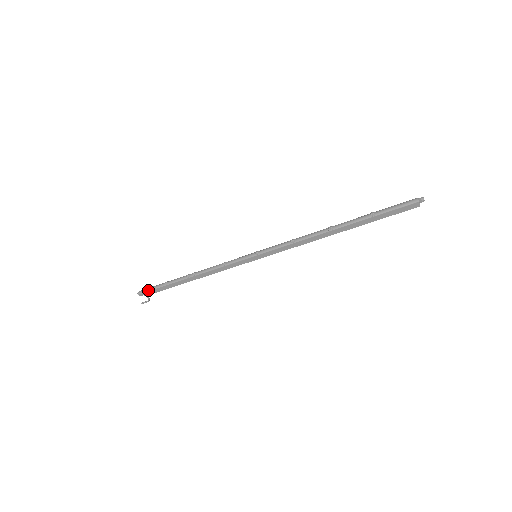
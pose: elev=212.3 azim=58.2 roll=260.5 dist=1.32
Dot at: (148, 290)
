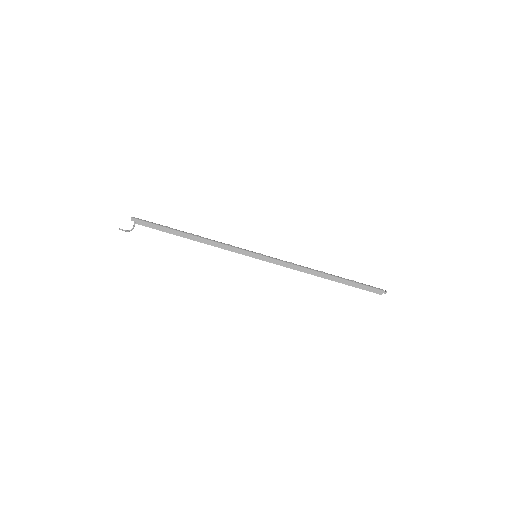
Dot at: (145, 220)
